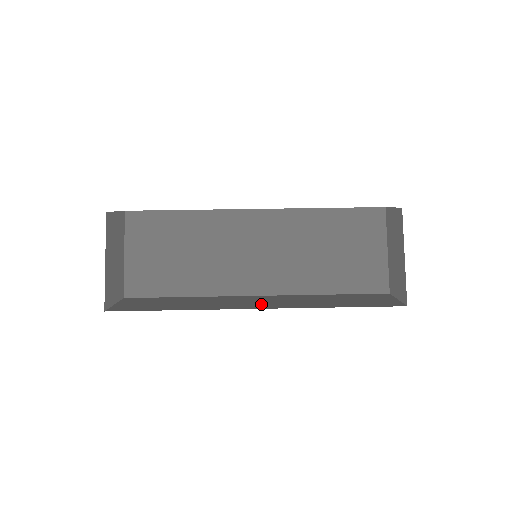
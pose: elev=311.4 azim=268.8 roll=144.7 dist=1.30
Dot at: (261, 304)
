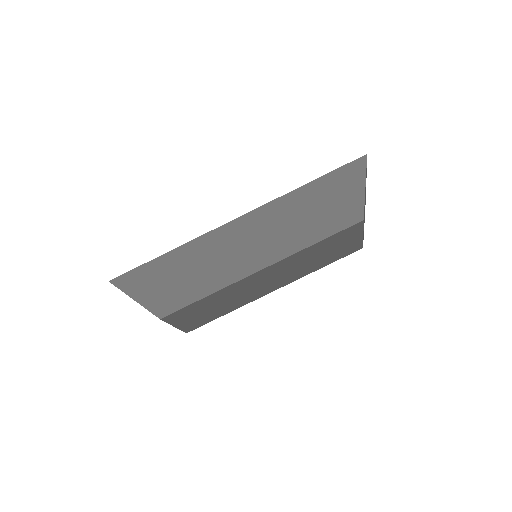
Dot at: occluded
